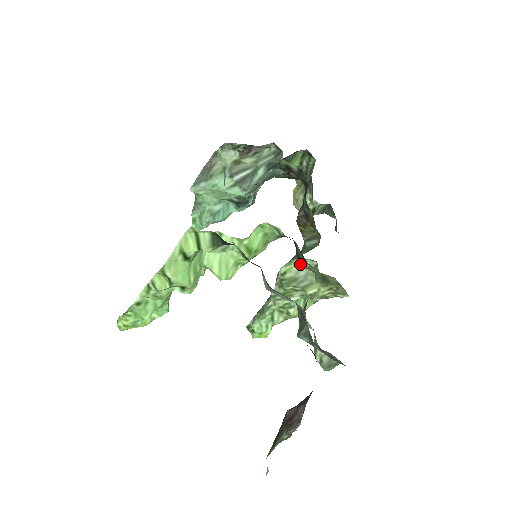
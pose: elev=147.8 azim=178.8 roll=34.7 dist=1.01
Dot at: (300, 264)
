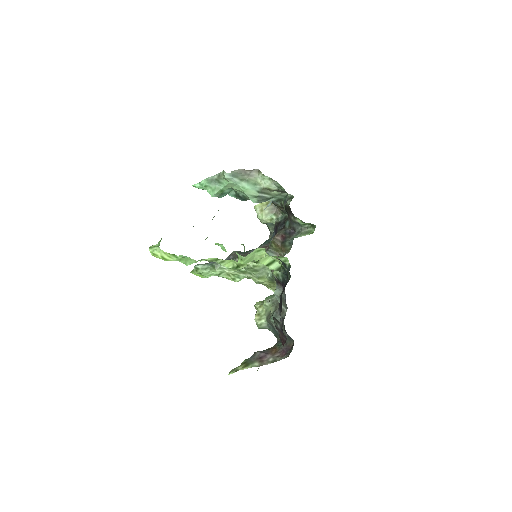
Dot at: occluded
